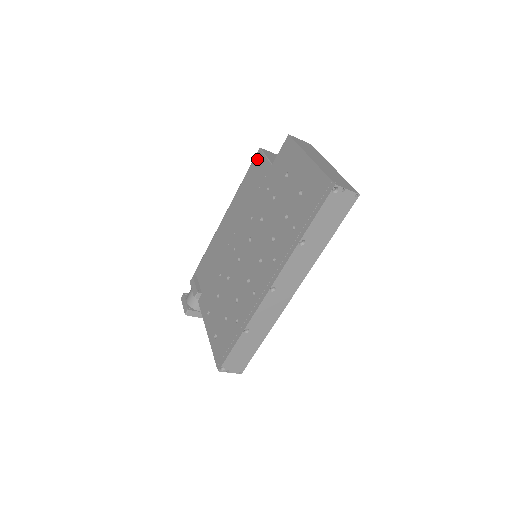
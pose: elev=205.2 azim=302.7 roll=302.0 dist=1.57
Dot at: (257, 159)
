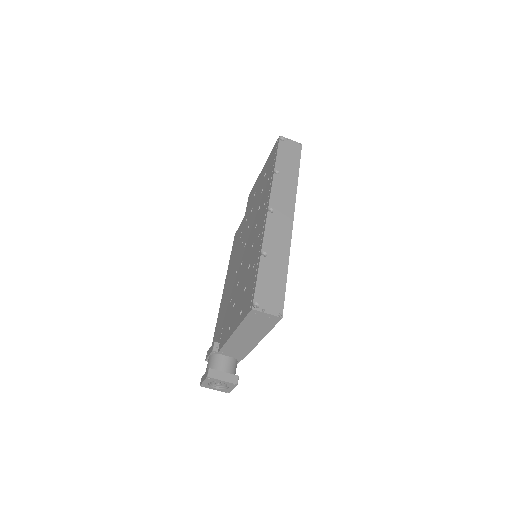
Dot at: (235, 237)
